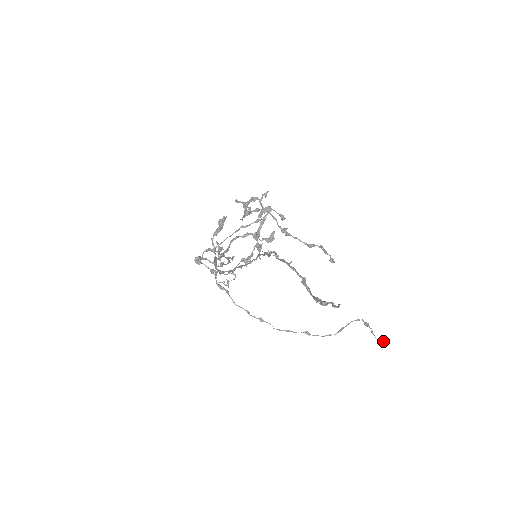
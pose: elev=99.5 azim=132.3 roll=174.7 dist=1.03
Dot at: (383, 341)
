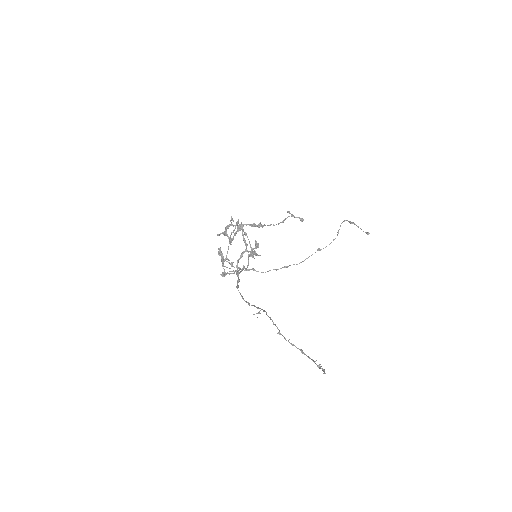
Dot at: (368, 233)
